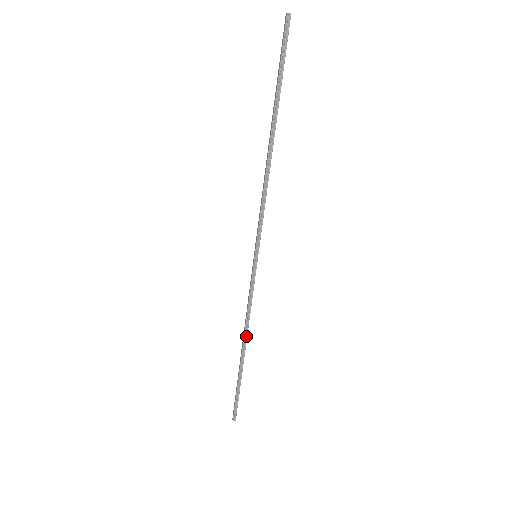
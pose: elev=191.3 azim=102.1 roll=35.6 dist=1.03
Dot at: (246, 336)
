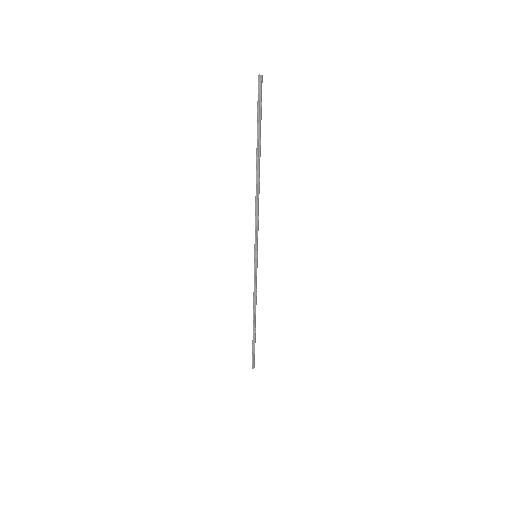
Dot at: (255, 312)
